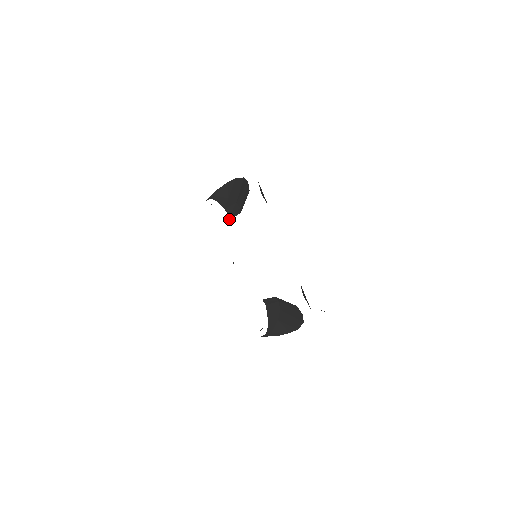
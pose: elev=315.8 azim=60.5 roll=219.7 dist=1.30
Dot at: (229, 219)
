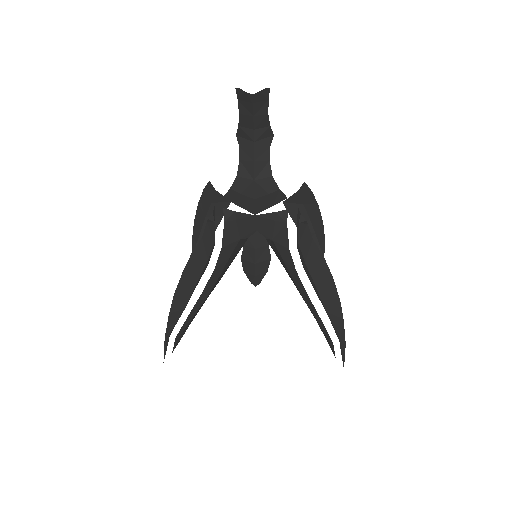
Dot at: (213, 248)
